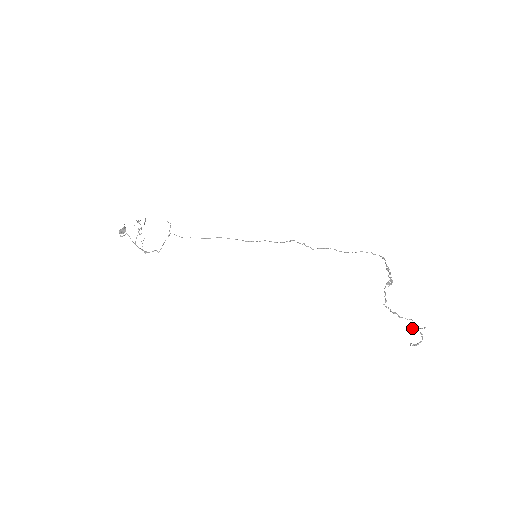
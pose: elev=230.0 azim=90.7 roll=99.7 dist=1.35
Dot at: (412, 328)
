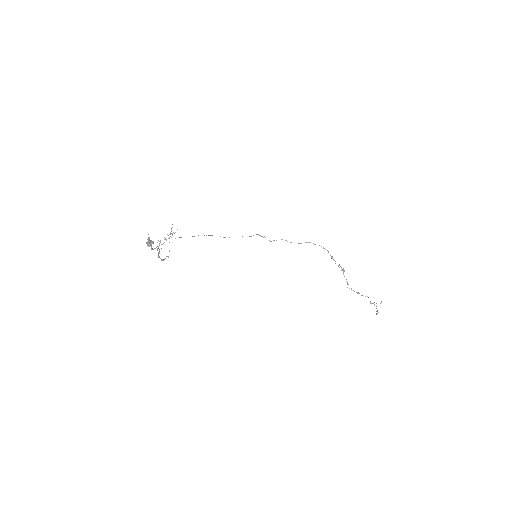
Dot at: (370, 302)
